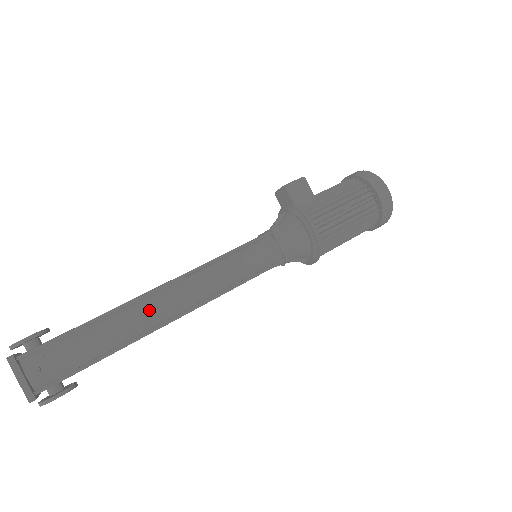
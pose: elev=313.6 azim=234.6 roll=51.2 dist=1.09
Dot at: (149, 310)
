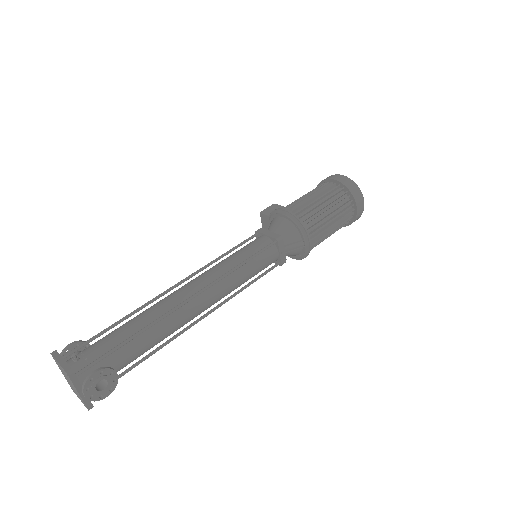
Dot at: (165, 300)
